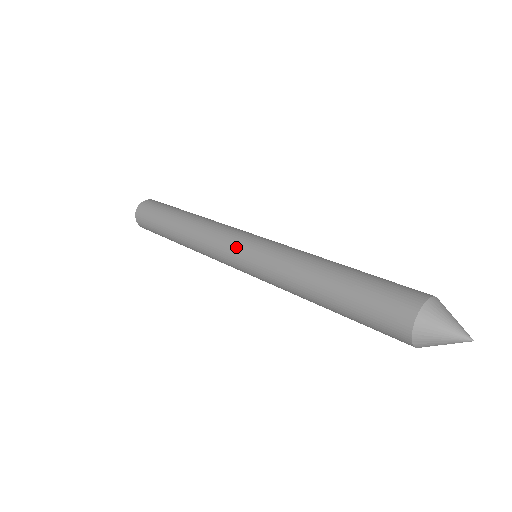
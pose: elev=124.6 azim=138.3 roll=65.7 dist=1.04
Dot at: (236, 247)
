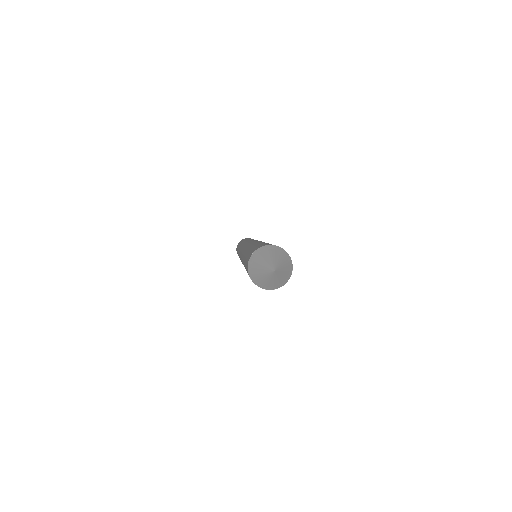
Dot at: (245, 244)
